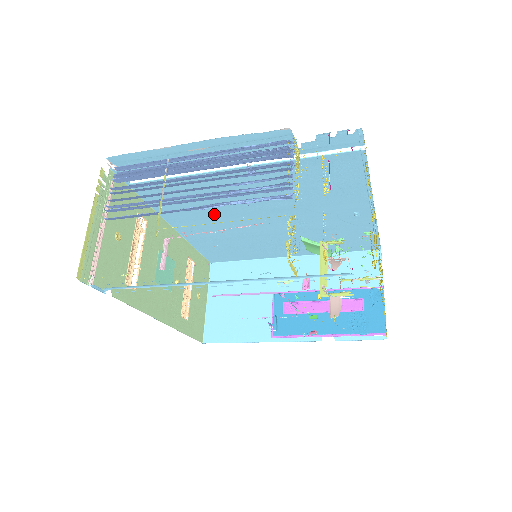
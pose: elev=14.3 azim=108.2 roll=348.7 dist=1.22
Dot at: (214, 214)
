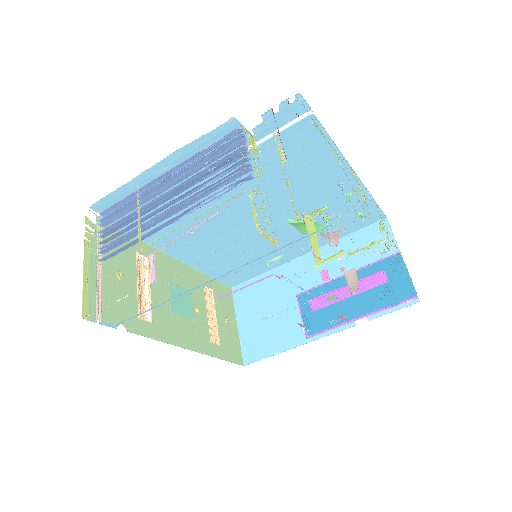
Dot at: (209, 233)
